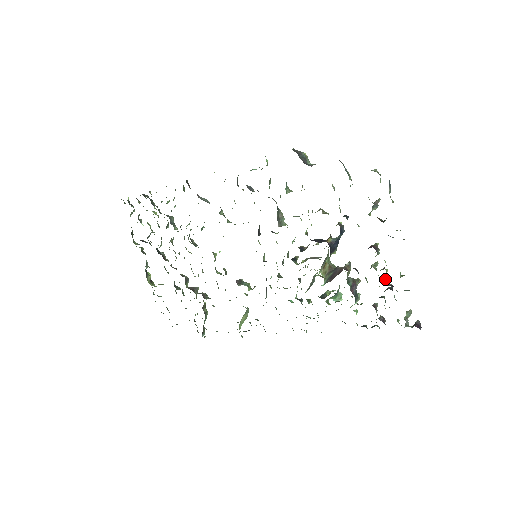
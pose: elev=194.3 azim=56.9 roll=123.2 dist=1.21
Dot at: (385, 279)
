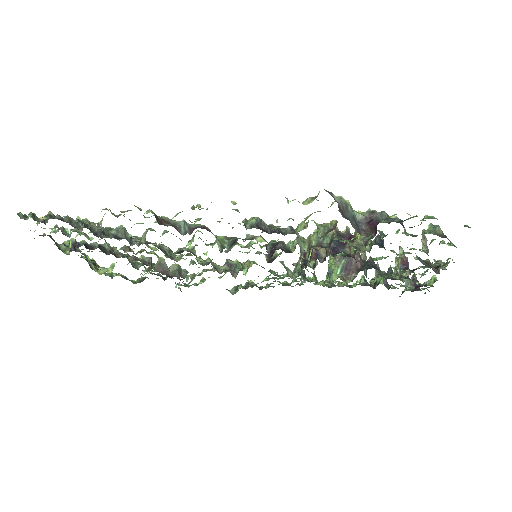
Dot at: (408, 279)
